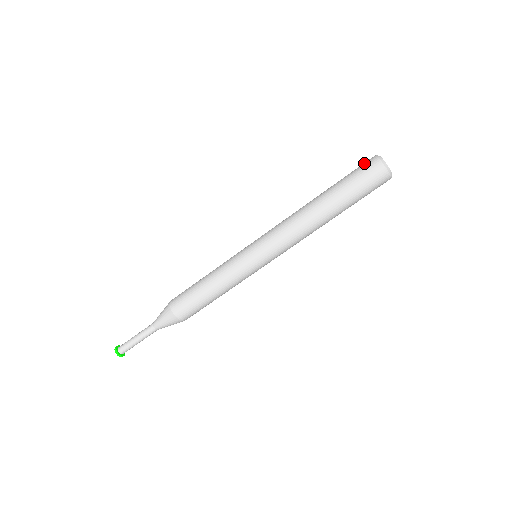
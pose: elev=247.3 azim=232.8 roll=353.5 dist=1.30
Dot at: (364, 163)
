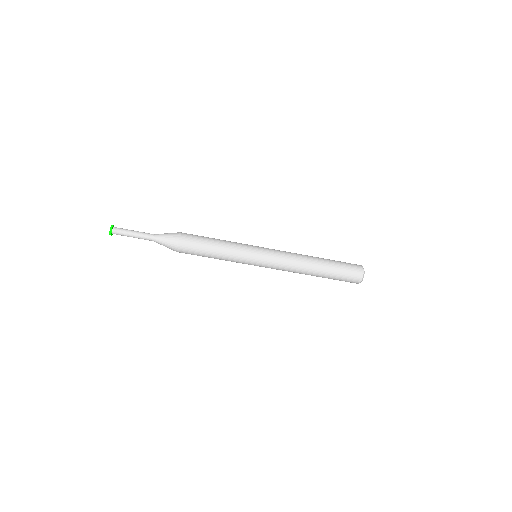
Dot at: (355, 271)
